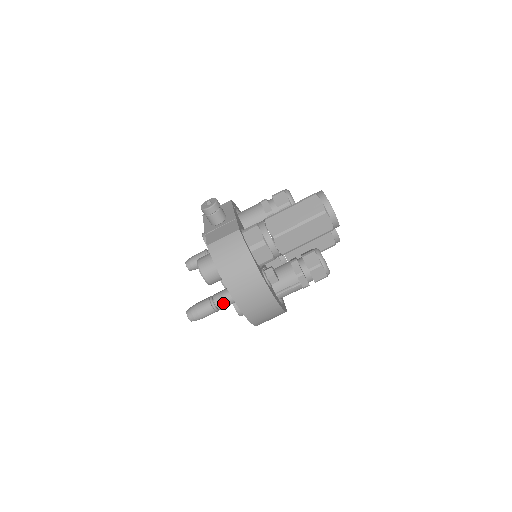
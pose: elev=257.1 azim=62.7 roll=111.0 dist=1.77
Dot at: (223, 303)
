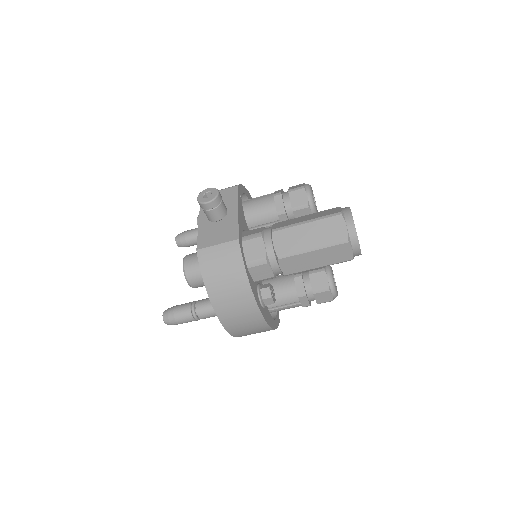
Dot at: (206, 315)
